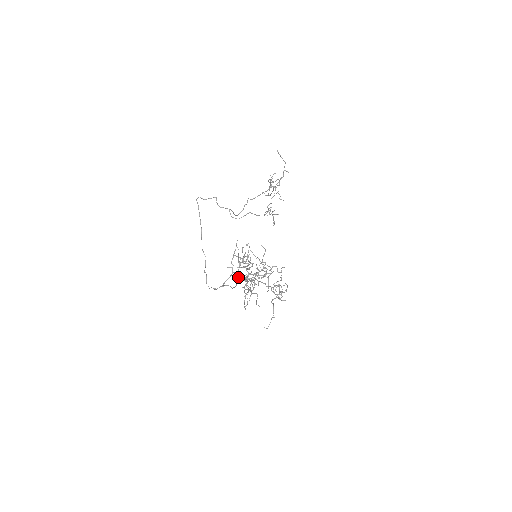
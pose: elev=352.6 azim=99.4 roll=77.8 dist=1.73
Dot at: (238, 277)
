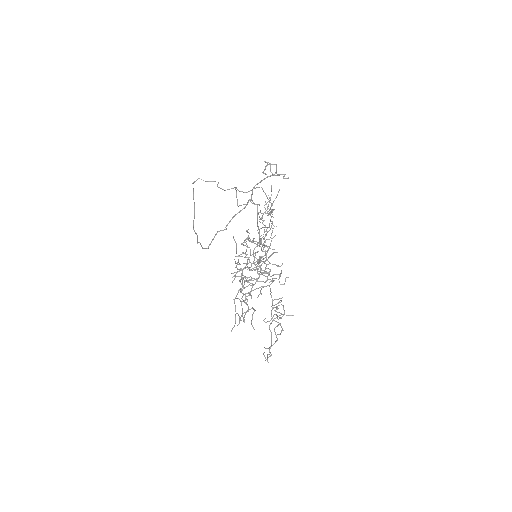
Dot at: (249, 237)
